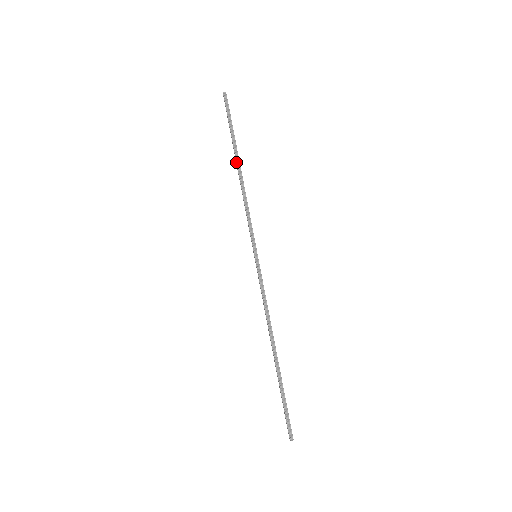
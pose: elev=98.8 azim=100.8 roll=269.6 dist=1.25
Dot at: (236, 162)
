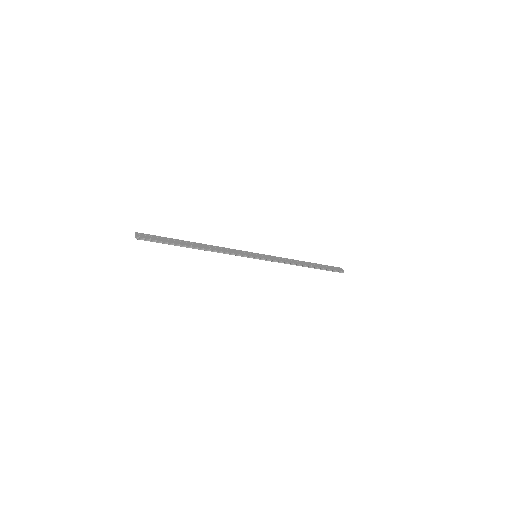
Dot at: occluded
